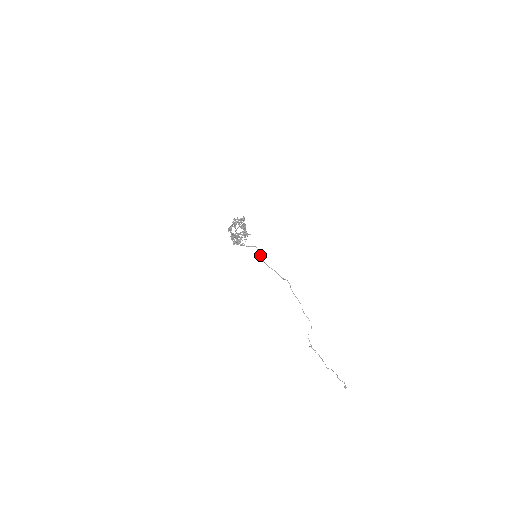
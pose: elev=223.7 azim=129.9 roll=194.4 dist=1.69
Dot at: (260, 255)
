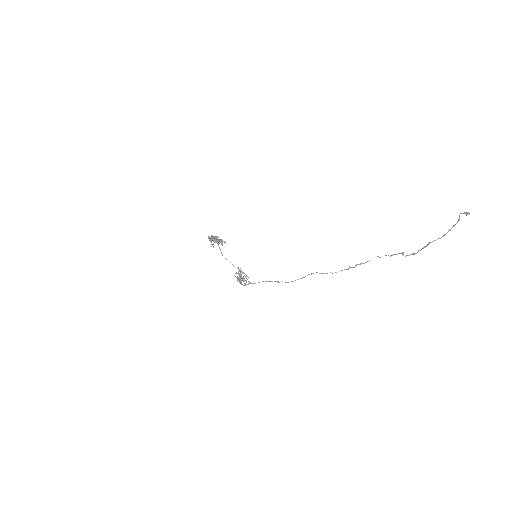
Dot at: occluded
